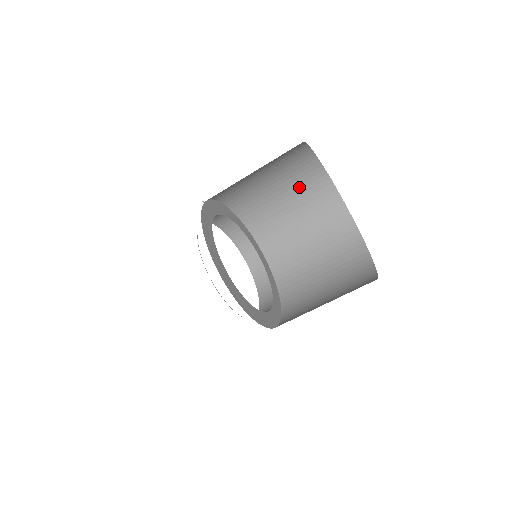
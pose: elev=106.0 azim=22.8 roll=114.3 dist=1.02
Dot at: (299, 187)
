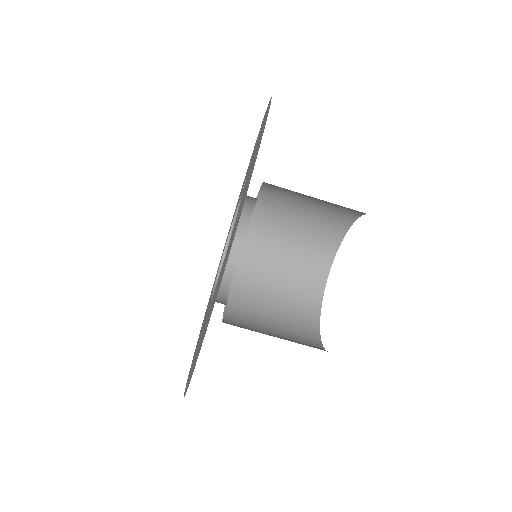
Dot at: (313, 236)
